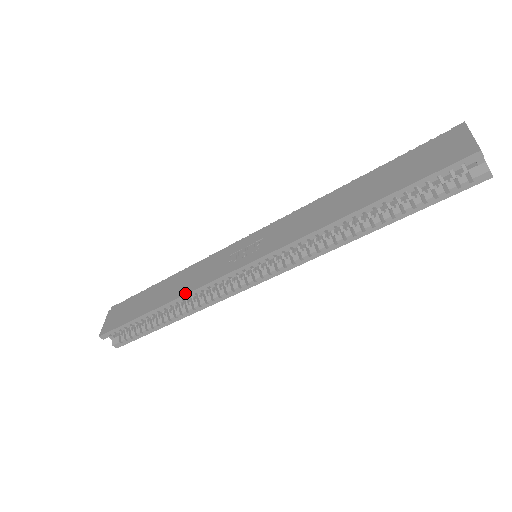
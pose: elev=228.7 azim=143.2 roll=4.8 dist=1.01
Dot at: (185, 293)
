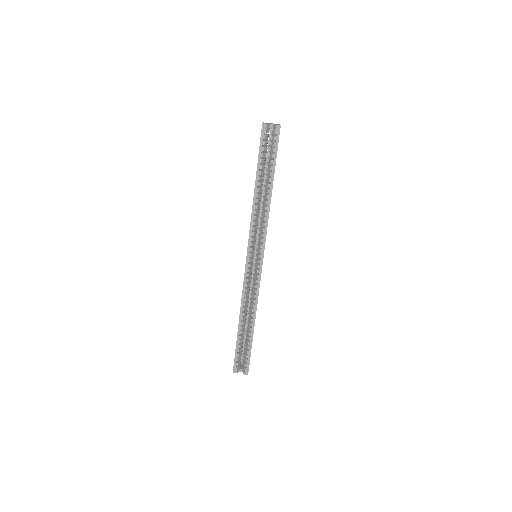
Dot at: (241, 302)
